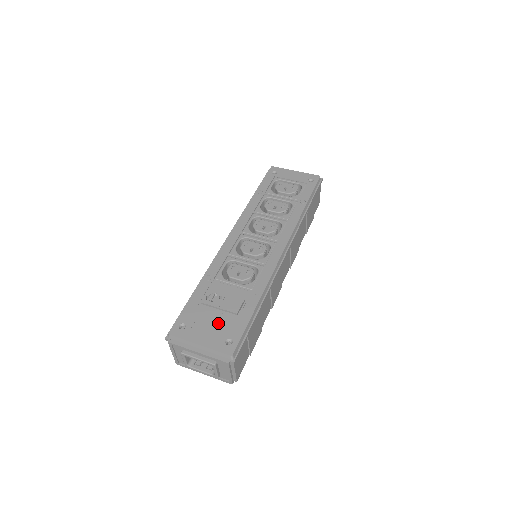
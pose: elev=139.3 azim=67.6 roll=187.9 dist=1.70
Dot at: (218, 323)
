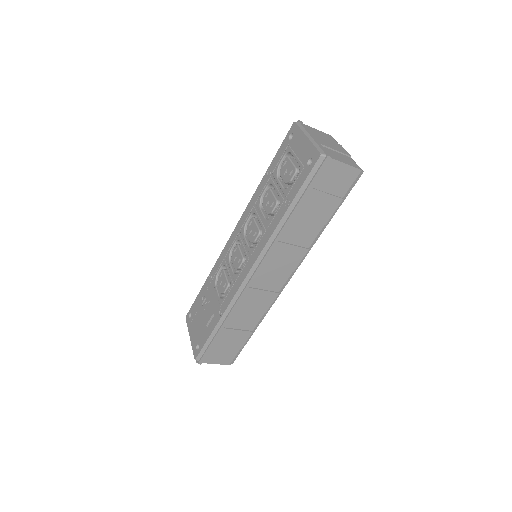
Dot at: (200, 326)
